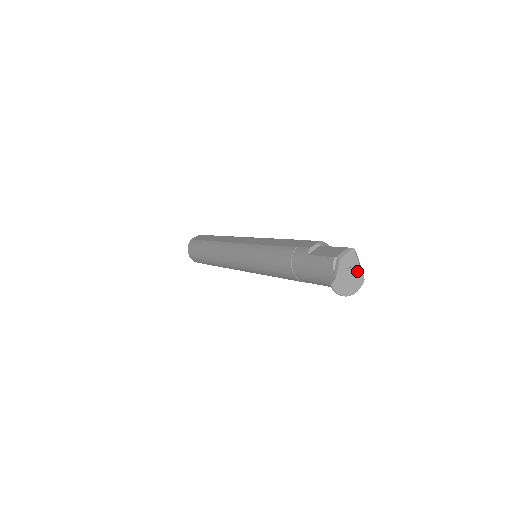
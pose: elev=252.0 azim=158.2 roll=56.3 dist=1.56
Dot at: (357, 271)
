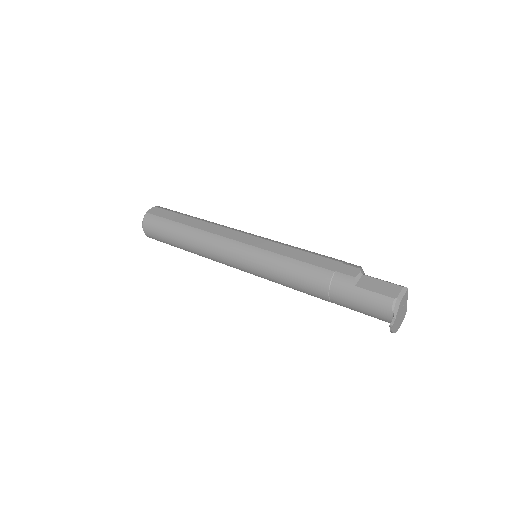
Dot at: (405, 307)
